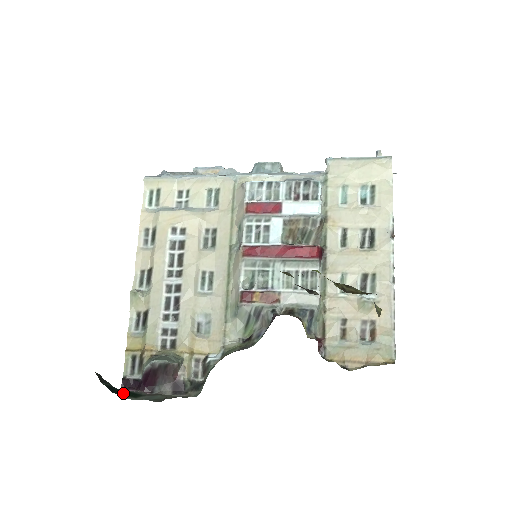
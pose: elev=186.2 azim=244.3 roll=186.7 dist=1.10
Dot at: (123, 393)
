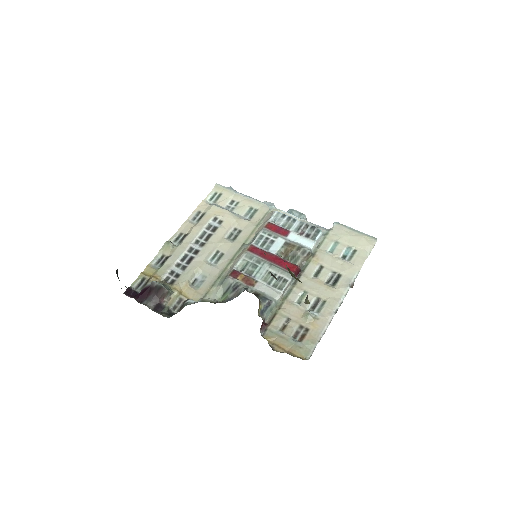
Dot at: occluded
